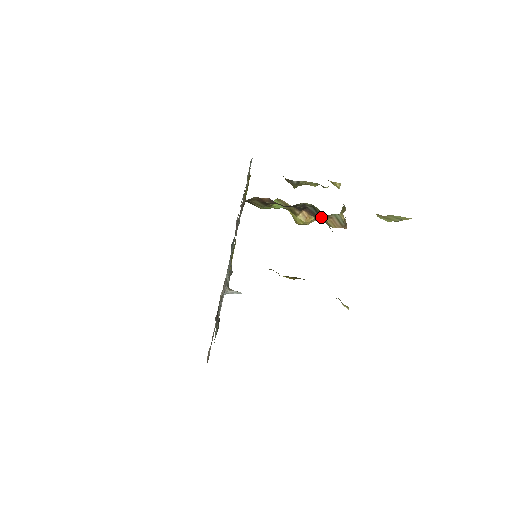
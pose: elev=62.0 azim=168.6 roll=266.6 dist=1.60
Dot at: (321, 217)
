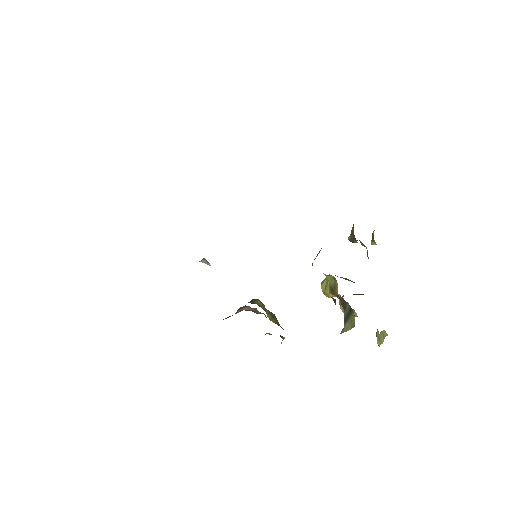
Dot at: (347, 318)
